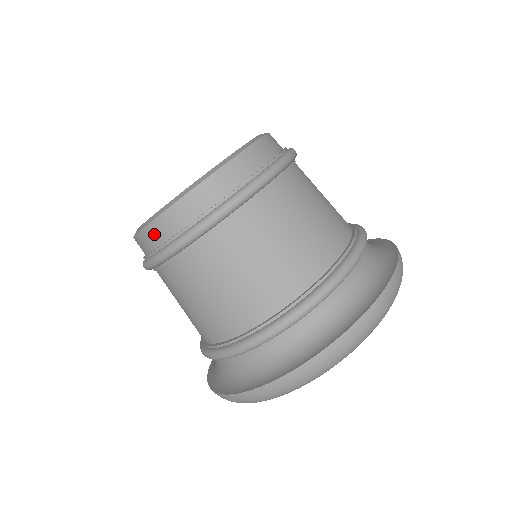
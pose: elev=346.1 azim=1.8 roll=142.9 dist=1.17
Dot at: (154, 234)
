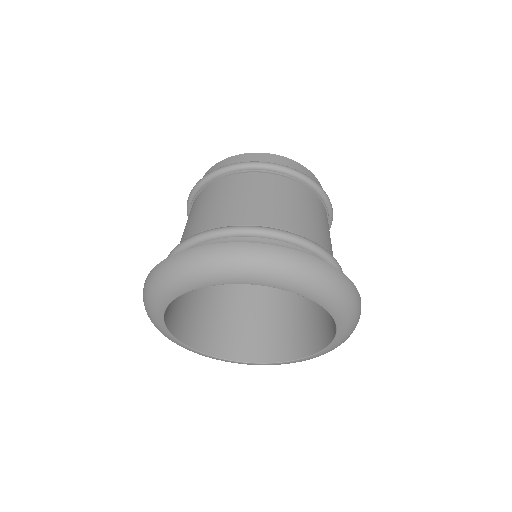
Dot at: (267, 158)
